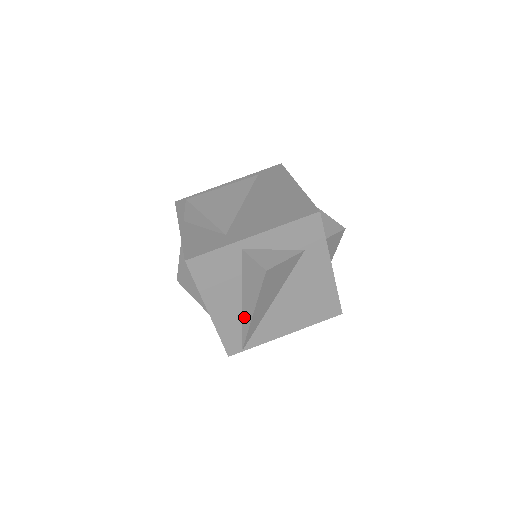
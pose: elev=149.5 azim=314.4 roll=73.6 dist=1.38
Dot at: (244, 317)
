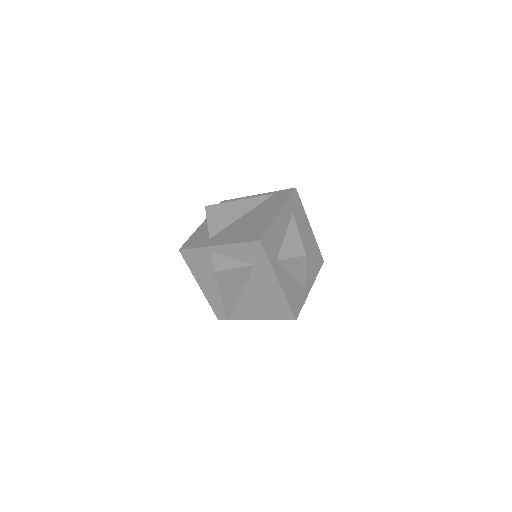
Dot at: occluded
